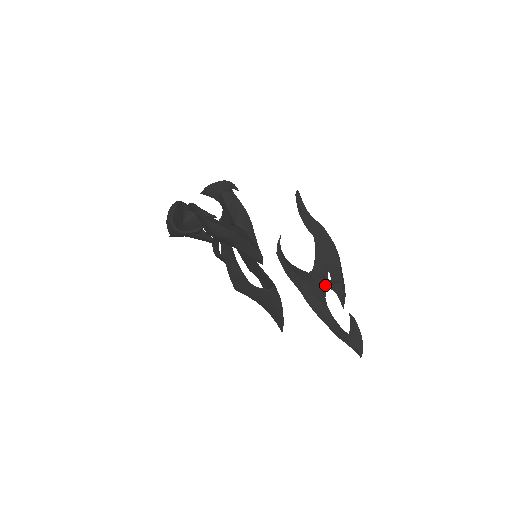
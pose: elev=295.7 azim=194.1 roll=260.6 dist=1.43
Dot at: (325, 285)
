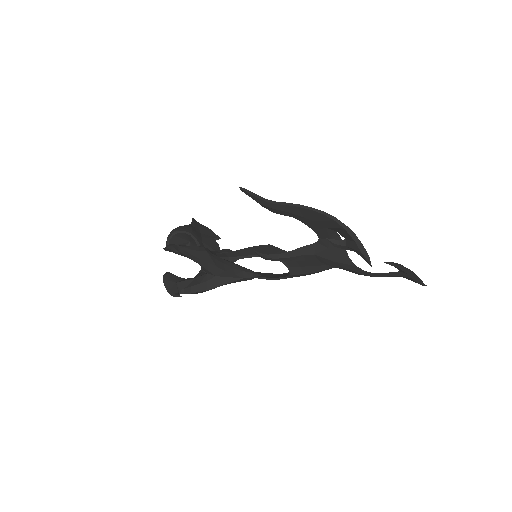
Dot at: (342, 245)
